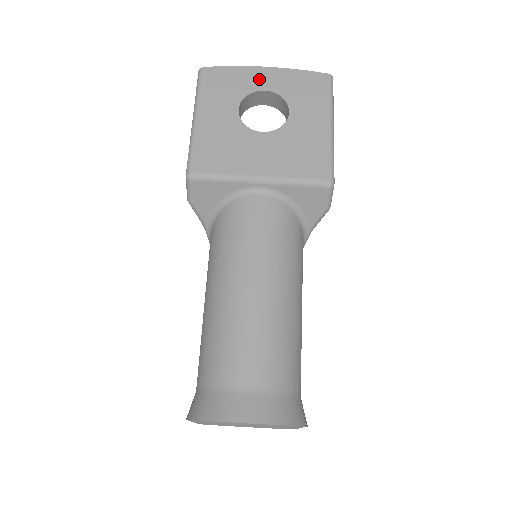
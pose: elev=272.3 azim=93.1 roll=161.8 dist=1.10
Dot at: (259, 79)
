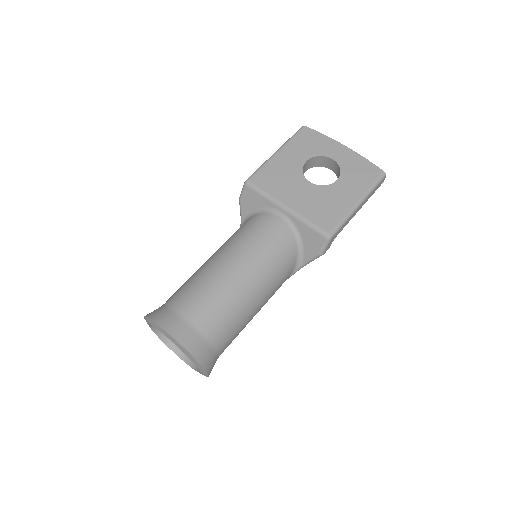
Dot at: (334, 150)
